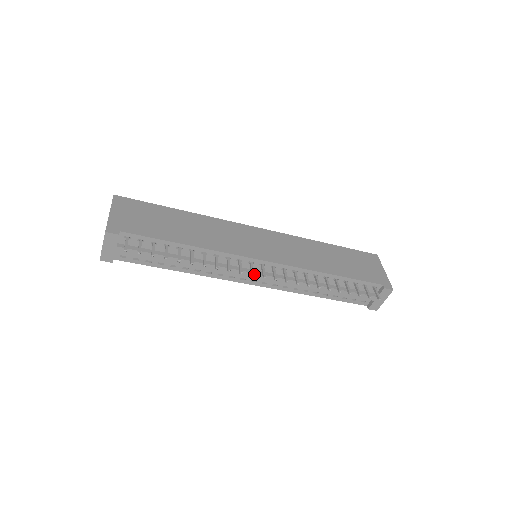
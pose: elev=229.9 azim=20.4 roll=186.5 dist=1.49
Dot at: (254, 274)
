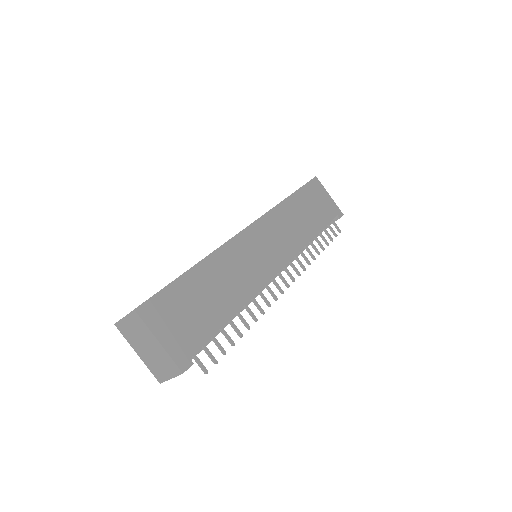
Dot at: occluded
